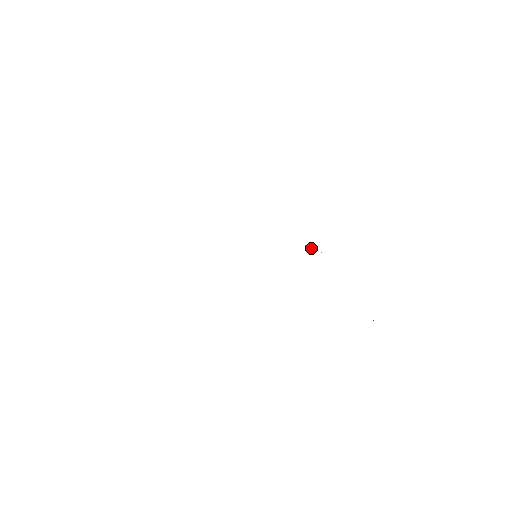
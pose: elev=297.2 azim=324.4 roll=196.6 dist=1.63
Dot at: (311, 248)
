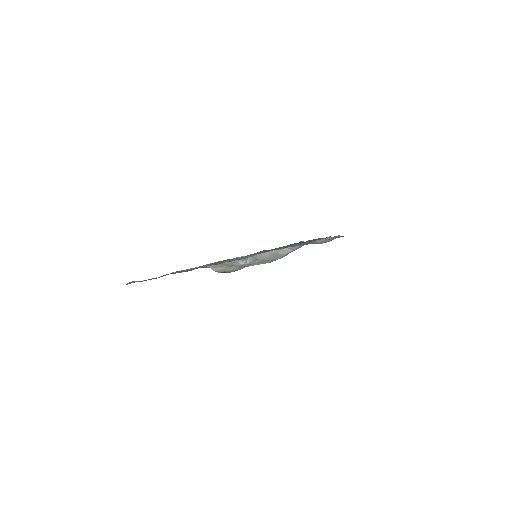
Dot at: occluded
